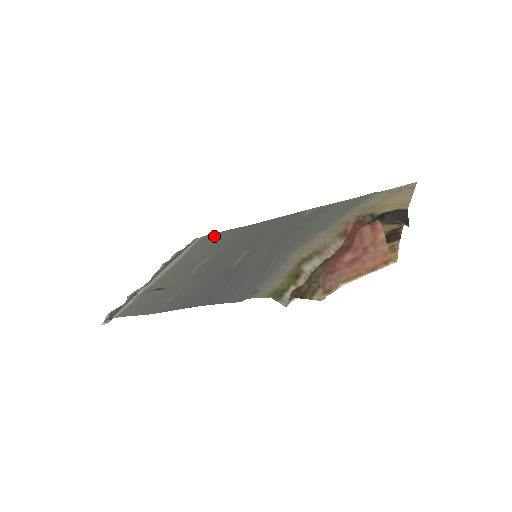
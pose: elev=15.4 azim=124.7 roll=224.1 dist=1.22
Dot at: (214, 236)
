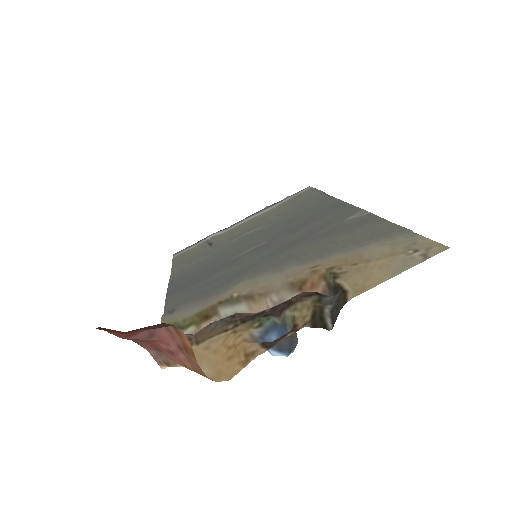
Dot at: (309, 194)
